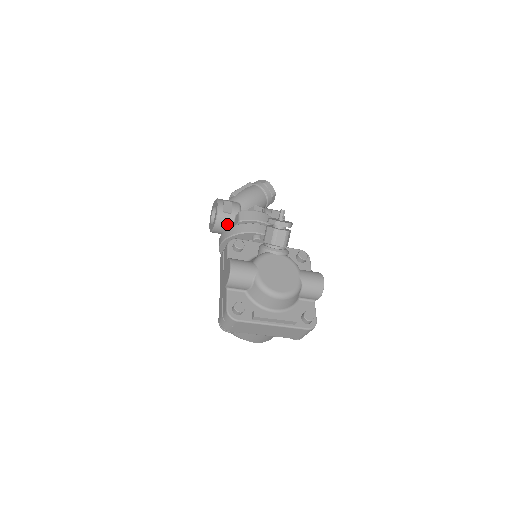
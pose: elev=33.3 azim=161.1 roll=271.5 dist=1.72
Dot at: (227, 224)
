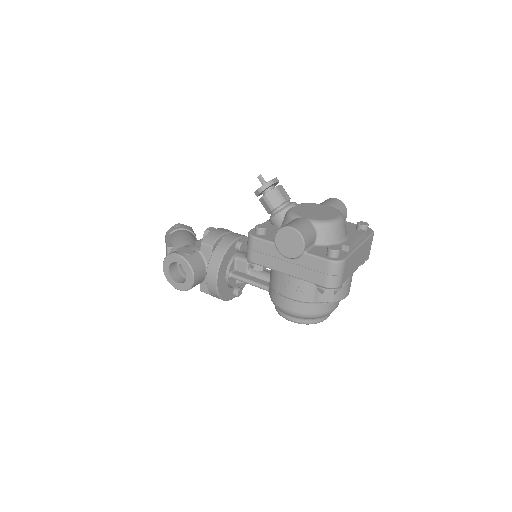
Dot at: (200, 264)
